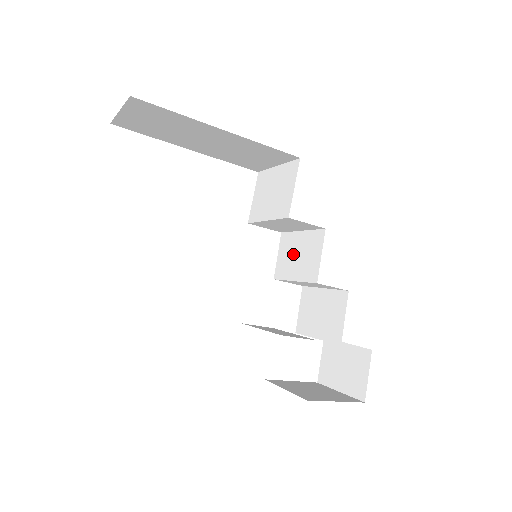
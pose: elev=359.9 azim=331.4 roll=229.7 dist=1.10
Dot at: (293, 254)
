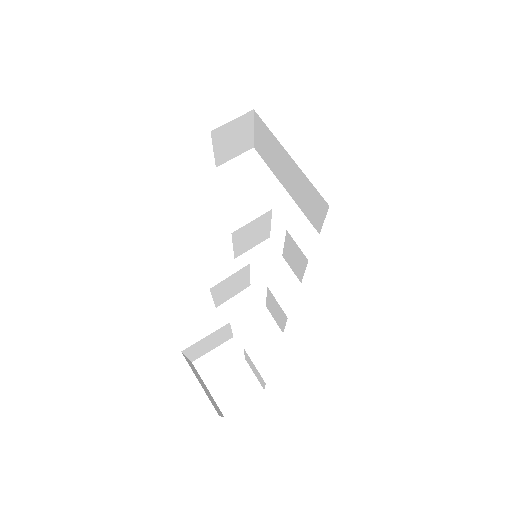
Dot at: occluded
